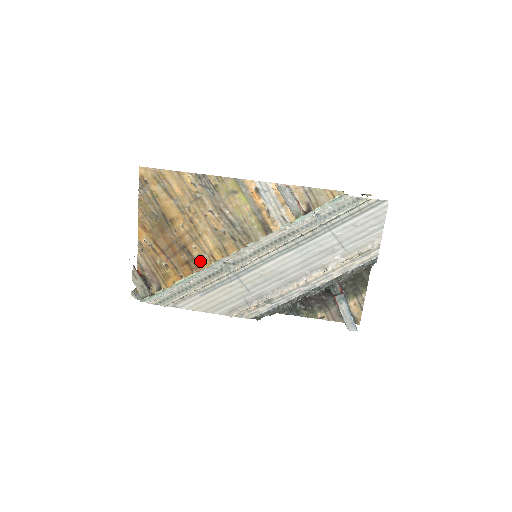
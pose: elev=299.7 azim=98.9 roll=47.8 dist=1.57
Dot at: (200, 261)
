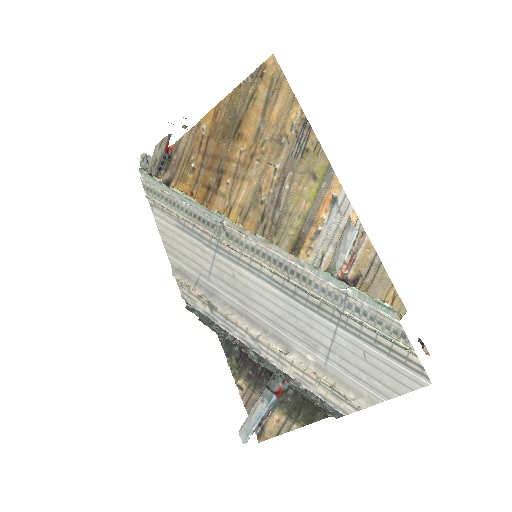
Dot at: (218, 200)
